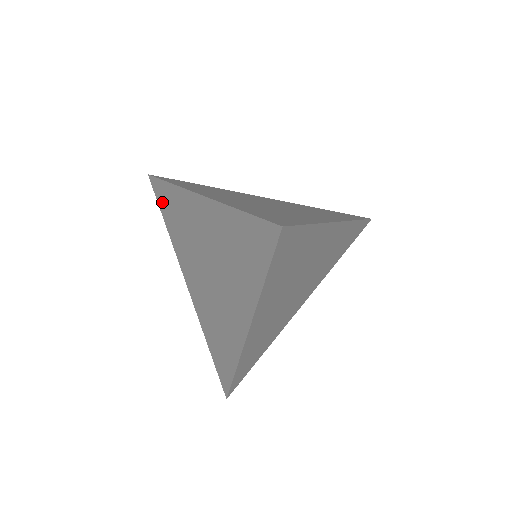
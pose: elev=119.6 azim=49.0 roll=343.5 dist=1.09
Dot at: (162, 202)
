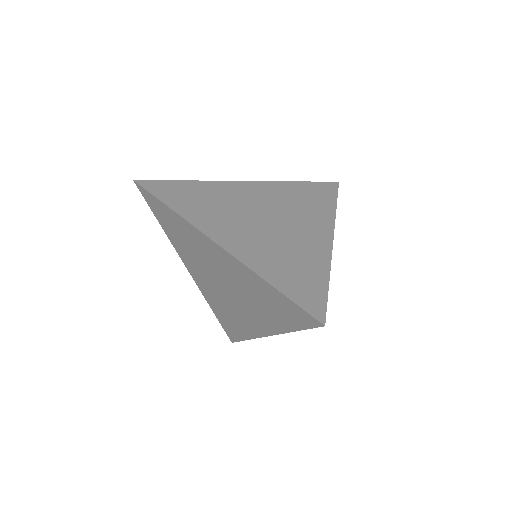
Dot at: (157, 211)
